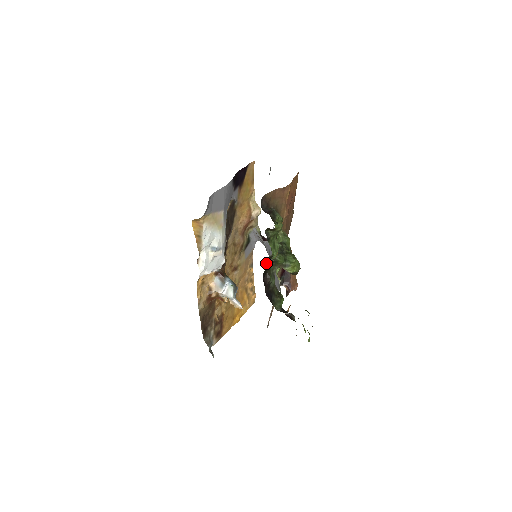
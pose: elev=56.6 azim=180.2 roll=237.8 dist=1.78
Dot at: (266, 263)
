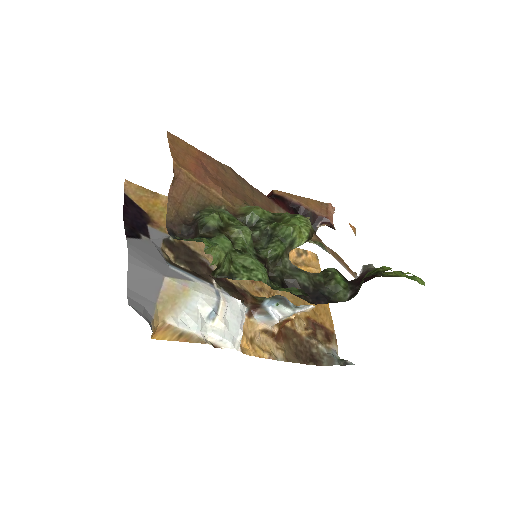
Dot at: (270, 274)
